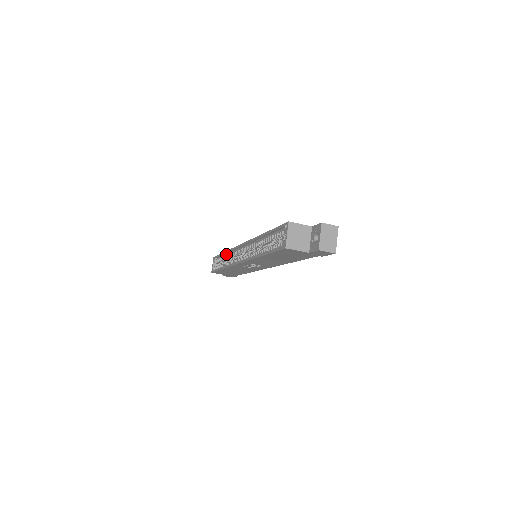
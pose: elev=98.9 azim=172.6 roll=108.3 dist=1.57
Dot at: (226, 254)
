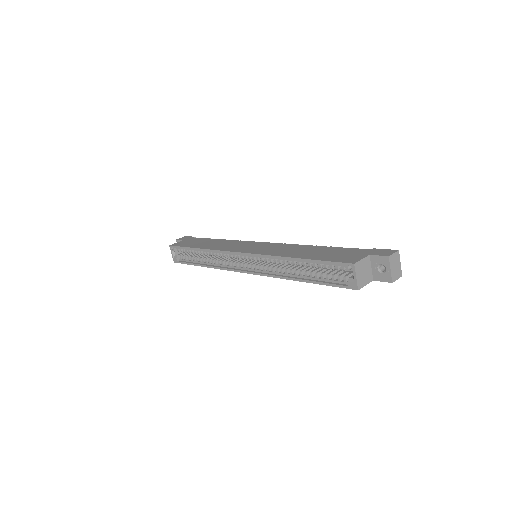
Dot at: (201, 250)
